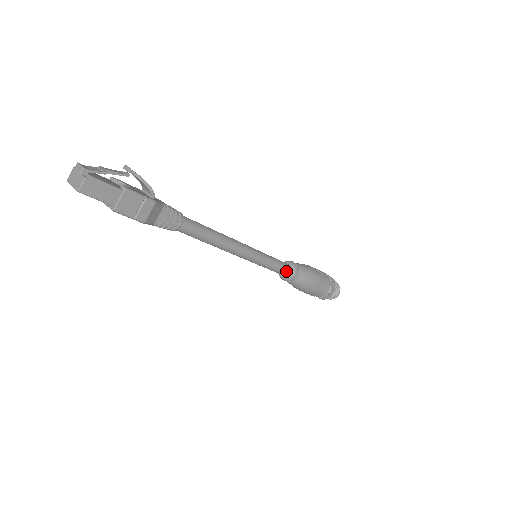
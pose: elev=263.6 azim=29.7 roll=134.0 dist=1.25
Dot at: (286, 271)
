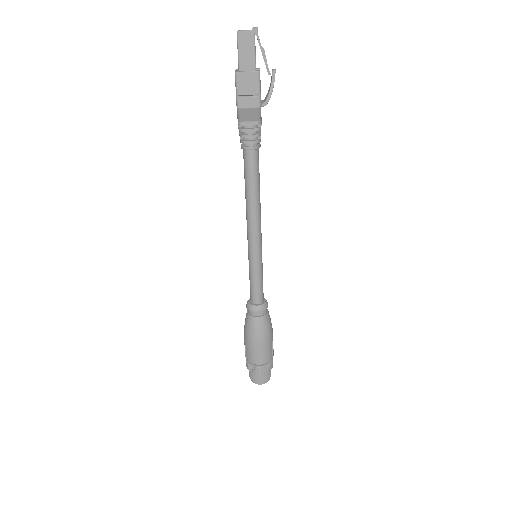
Dot at: (257, 299)
